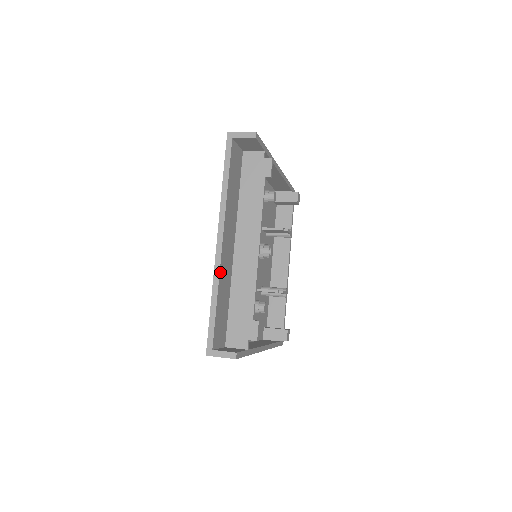
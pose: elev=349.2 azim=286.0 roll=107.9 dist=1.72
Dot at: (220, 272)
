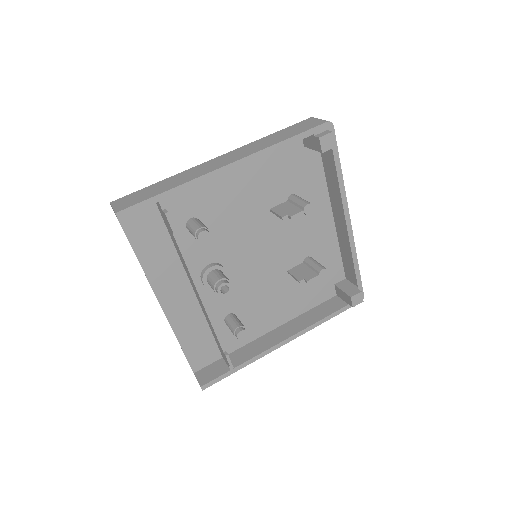
Dot at: (171, 323)
